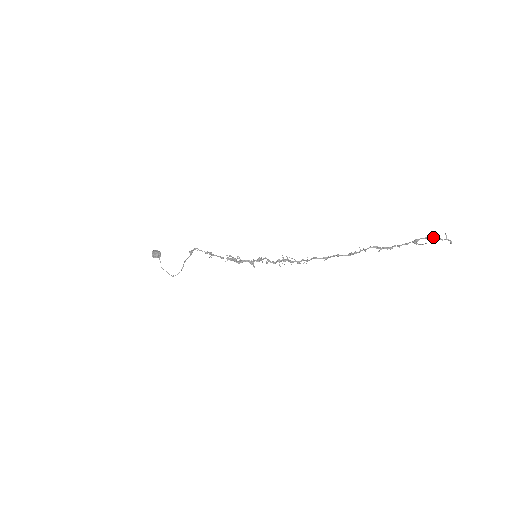
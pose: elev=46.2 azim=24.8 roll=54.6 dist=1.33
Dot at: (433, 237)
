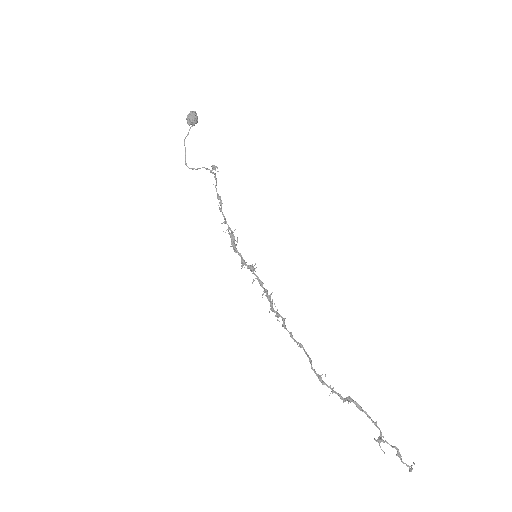
Dot at: (399, 455)
